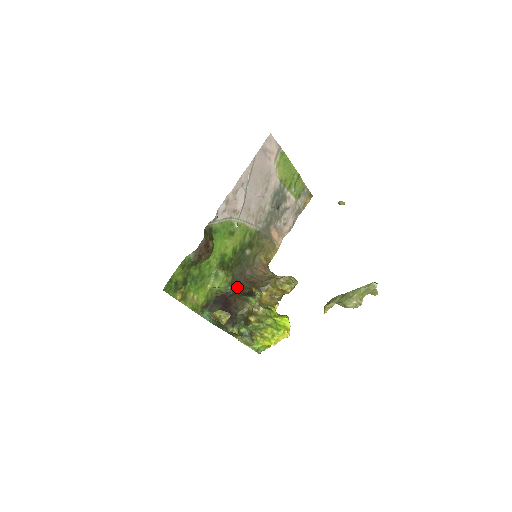
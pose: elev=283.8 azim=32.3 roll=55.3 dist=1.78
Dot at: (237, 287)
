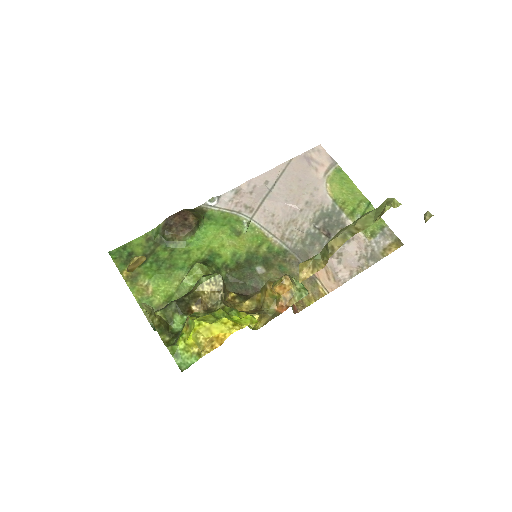
Dot at: occluded
